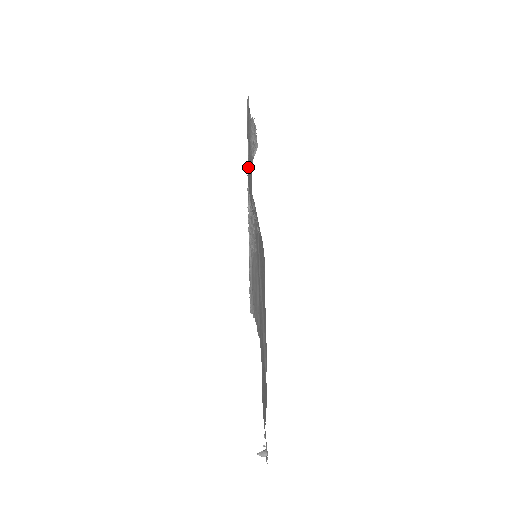
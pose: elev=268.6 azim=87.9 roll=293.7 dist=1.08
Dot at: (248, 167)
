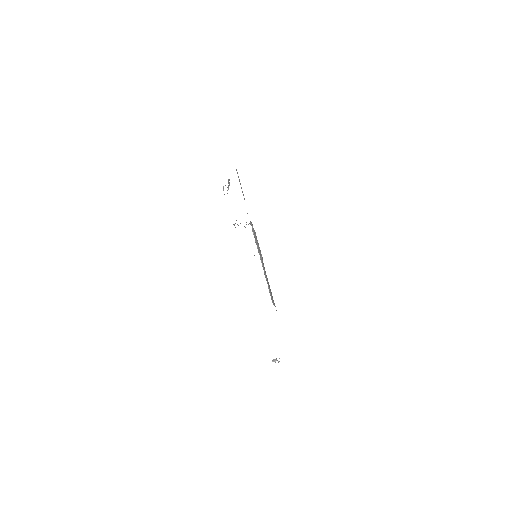
Dot at: occluded
